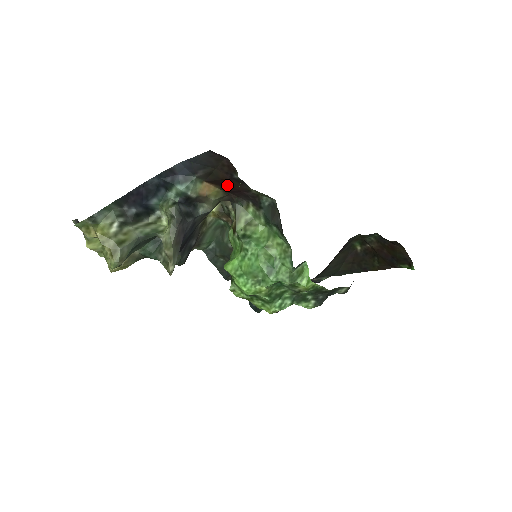
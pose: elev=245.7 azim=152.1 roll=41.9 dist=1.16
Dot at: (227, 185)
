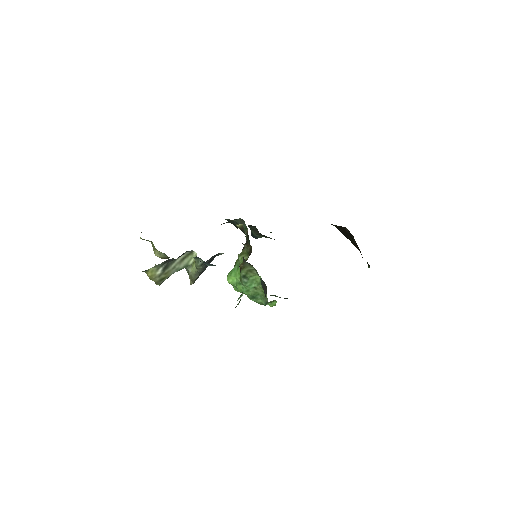
Dot at: occluded
